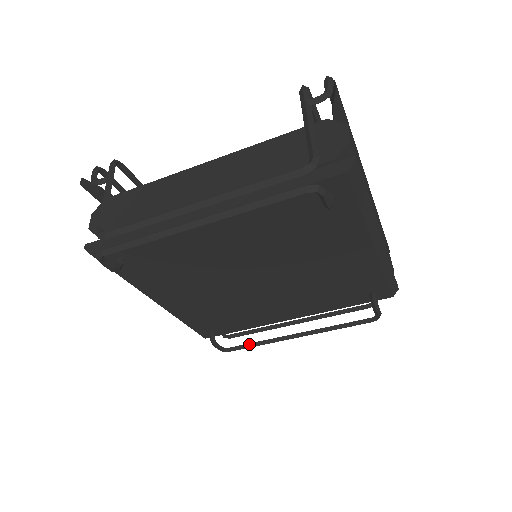
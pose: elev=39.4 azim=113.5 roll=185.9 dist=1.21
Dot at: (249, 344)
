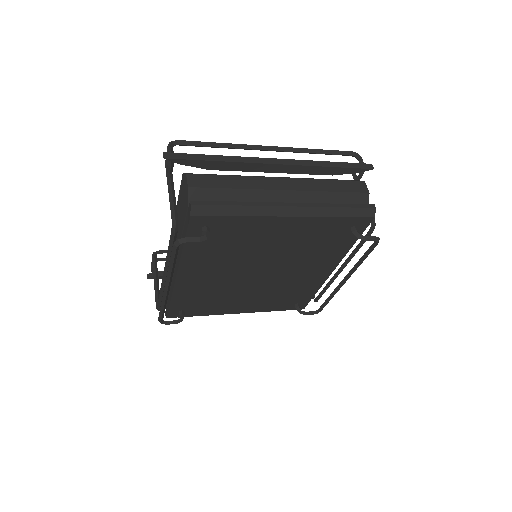
Dot at: (325, 301)
